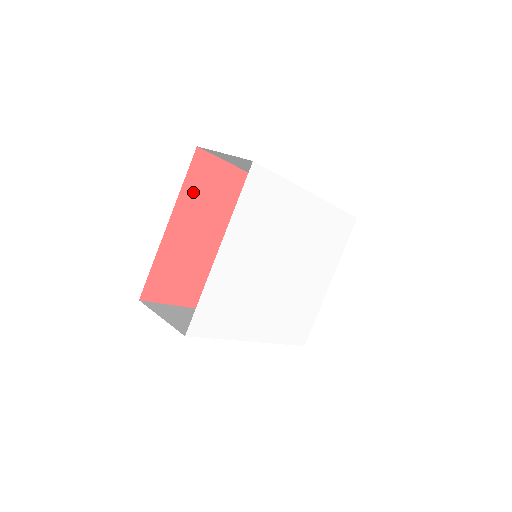
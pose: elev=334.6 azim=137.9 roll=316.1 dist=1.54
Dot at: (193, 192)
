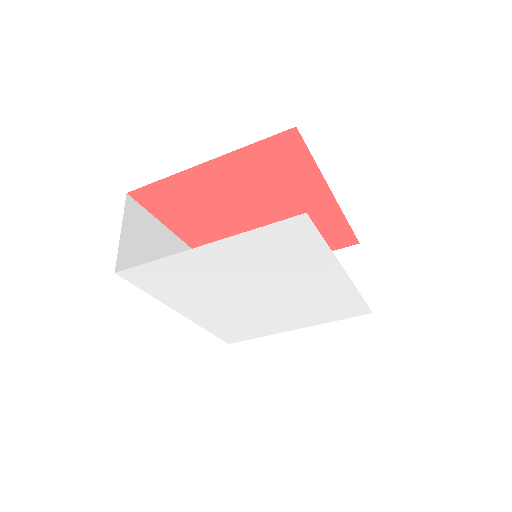
Dot at: (255, 158)
